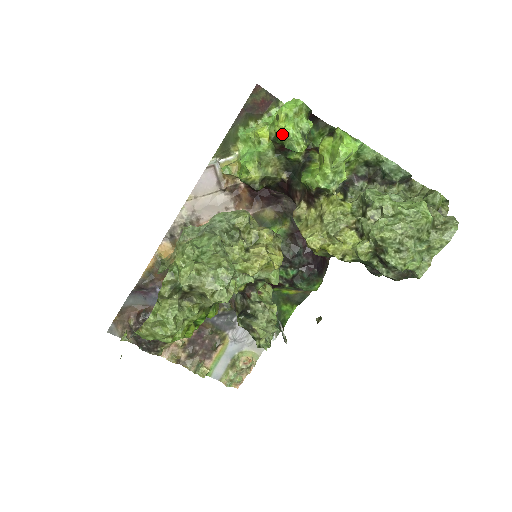
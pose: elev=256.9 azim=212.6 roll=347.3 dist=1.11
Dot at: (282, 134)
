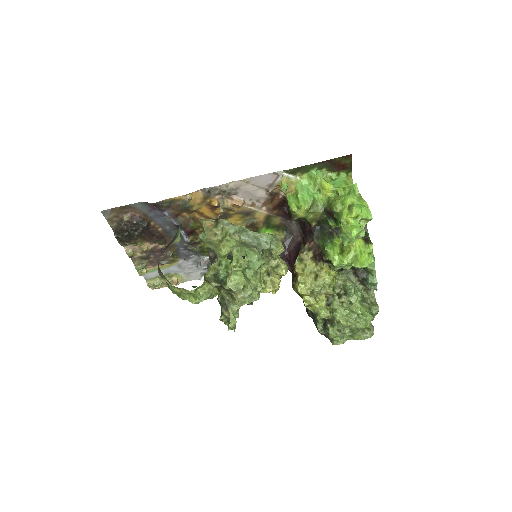
Dot at: (345, 223)
